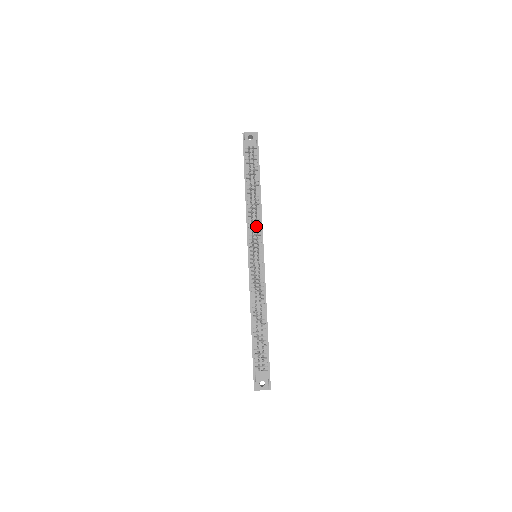
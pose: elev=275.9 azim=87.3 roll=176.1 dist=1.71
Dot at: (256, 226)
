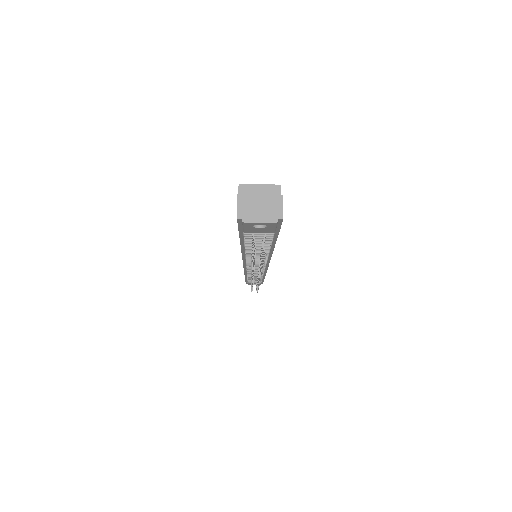
Dot at: (259, 274)
